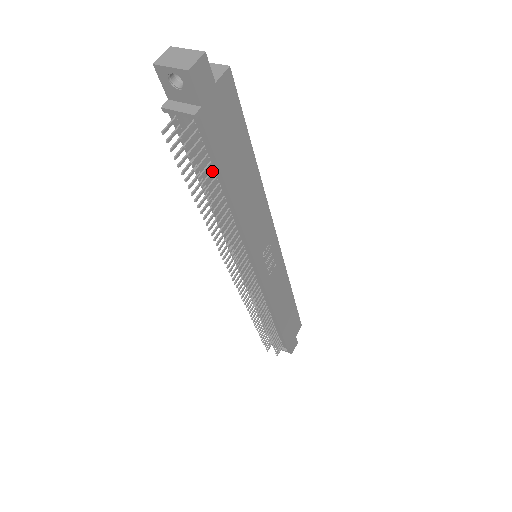
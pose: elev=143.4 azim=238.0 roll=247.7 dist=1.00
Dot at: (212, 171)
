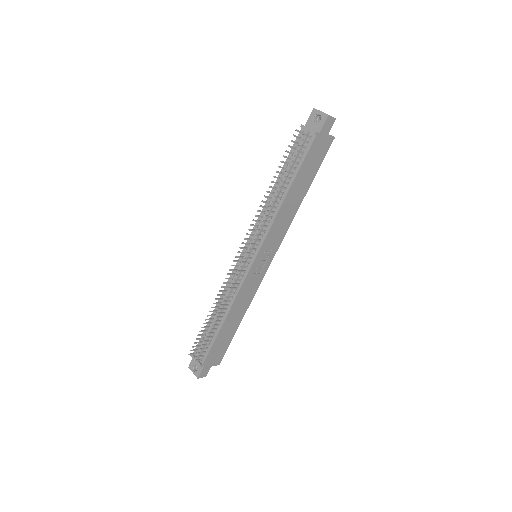
Dot at: (295, 167)
